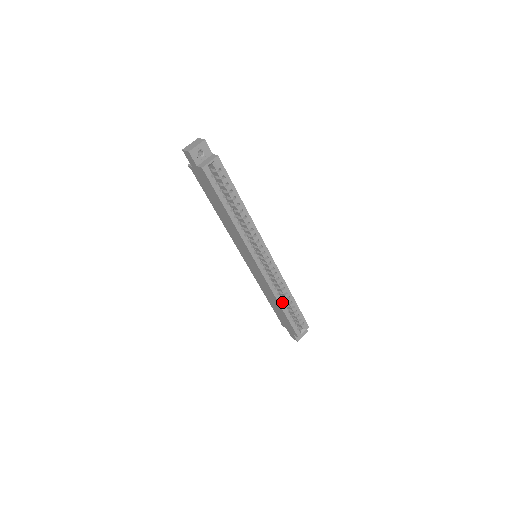
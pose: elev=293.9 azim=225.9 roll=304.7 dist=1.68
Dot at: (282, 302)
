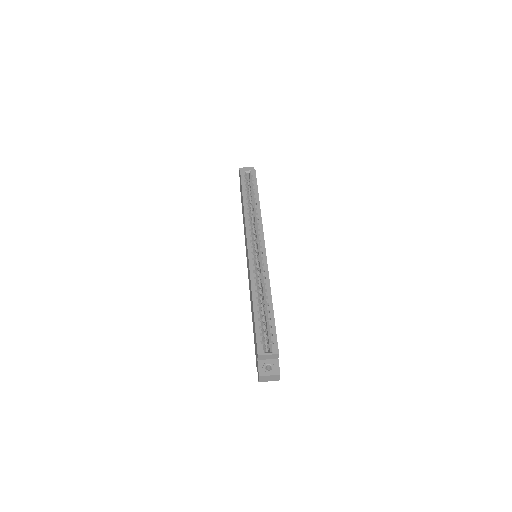
Dot at: (256, 296)
